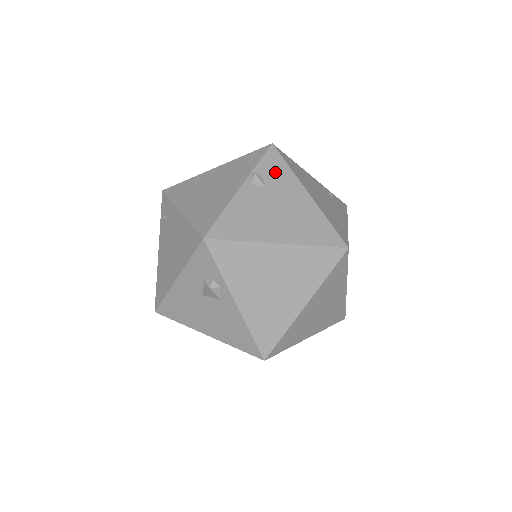
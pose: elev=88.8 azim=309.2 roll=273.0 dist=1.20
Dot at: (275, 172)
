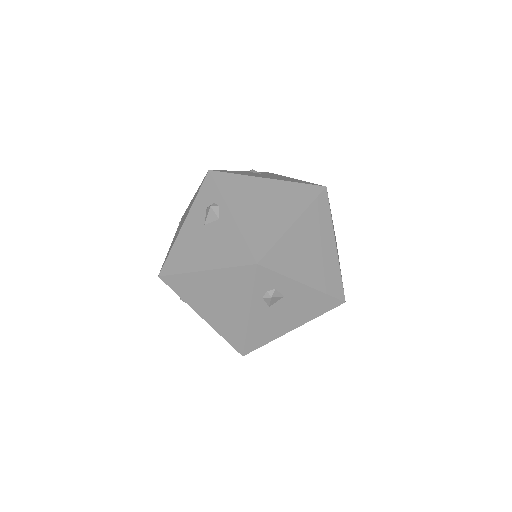
Dot at: occluded
